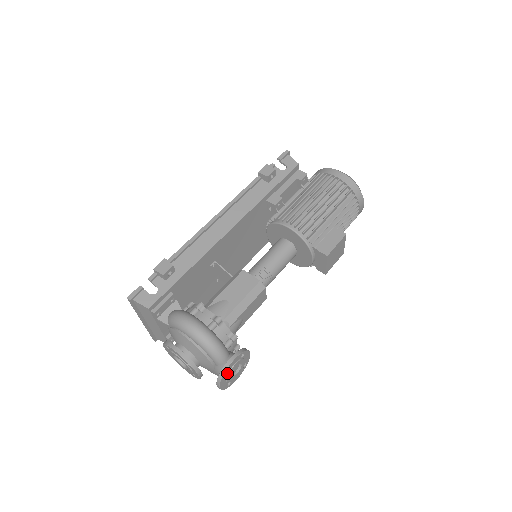
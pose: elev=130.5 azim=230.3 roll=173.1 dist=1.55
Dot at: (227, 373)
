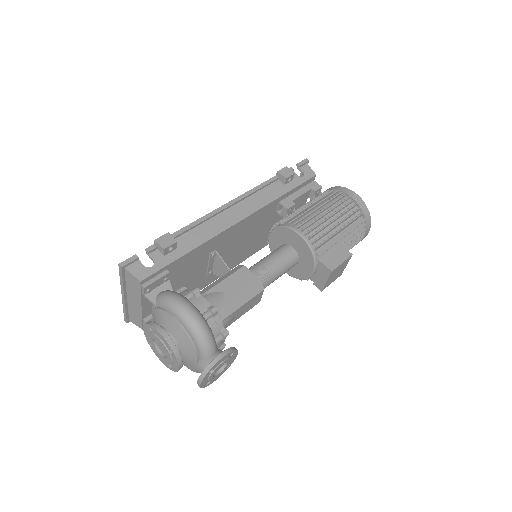
Dot at: (213, 369)
